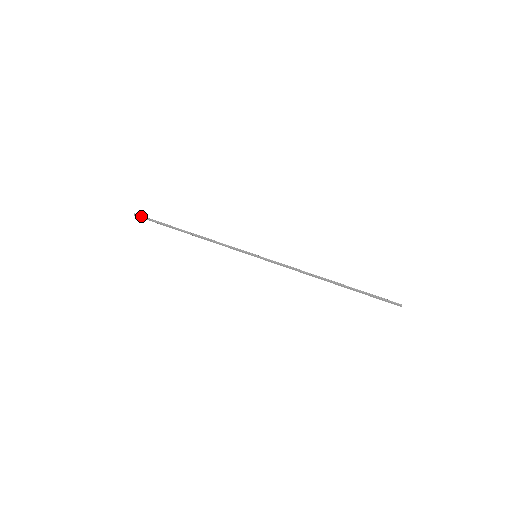
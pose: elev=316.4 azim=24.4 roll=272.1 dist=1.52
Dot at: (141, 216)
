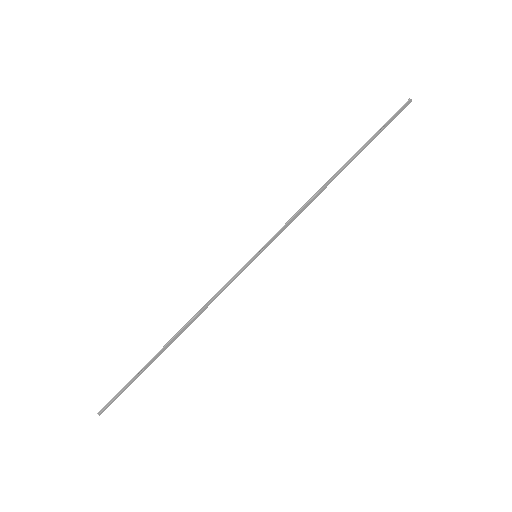
Dot at: (107, 404)
